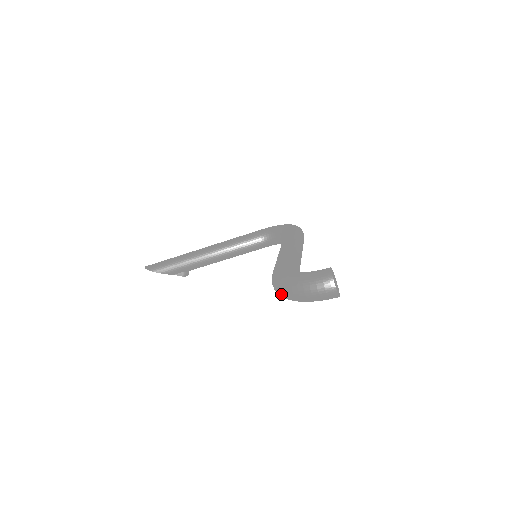
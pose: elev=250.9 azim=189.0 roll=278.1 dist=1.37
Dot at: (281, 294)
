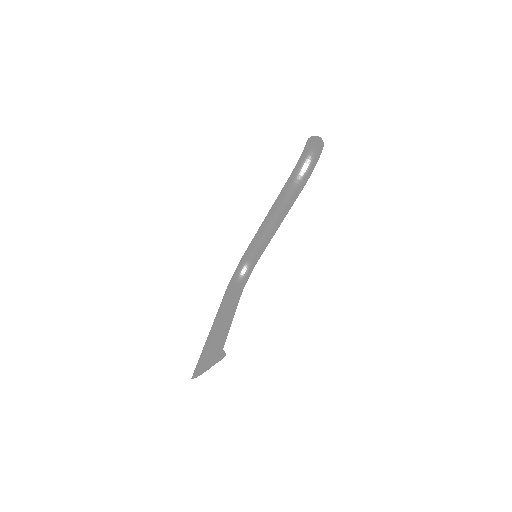
Dot at: (309, 165)
